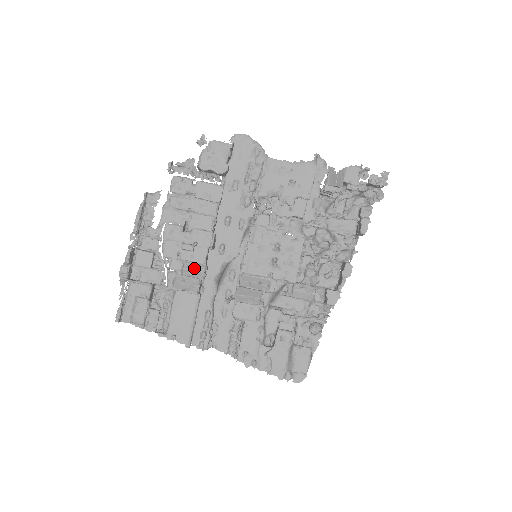
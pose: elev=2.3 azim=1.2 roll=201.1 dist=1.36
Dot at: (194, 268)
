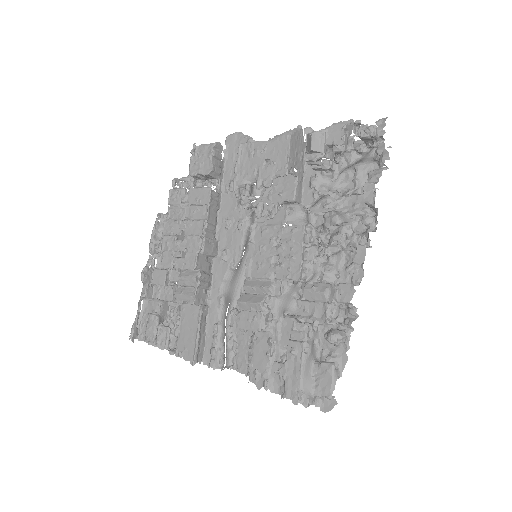
Dot at: (187, 276)
